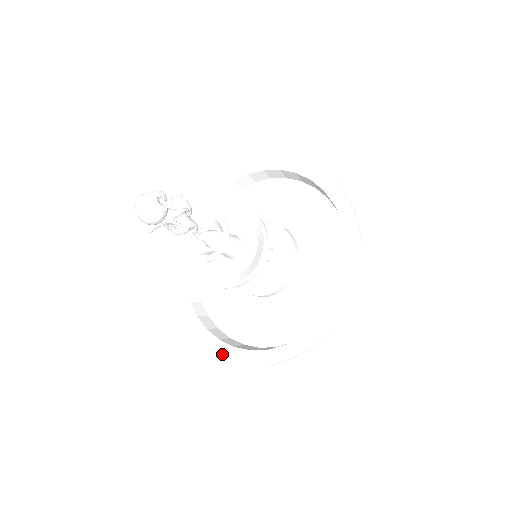
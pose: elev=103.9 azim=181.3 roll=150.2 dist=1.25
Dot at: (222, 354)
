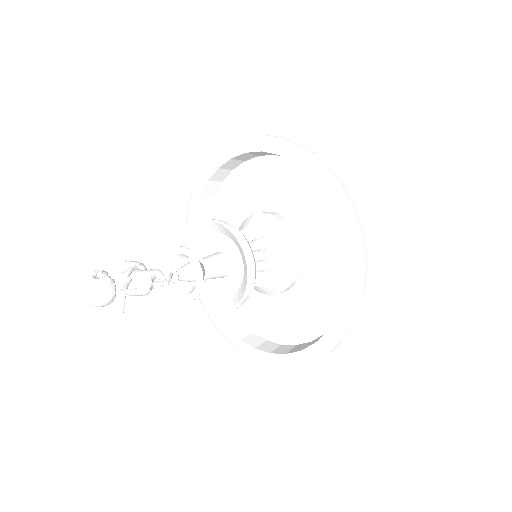
Dot at: (314, 359)
